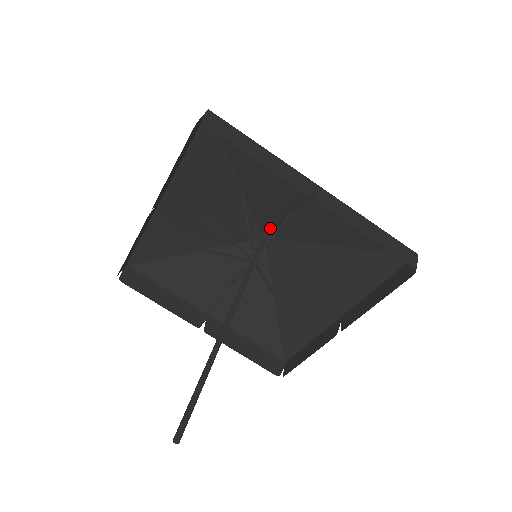
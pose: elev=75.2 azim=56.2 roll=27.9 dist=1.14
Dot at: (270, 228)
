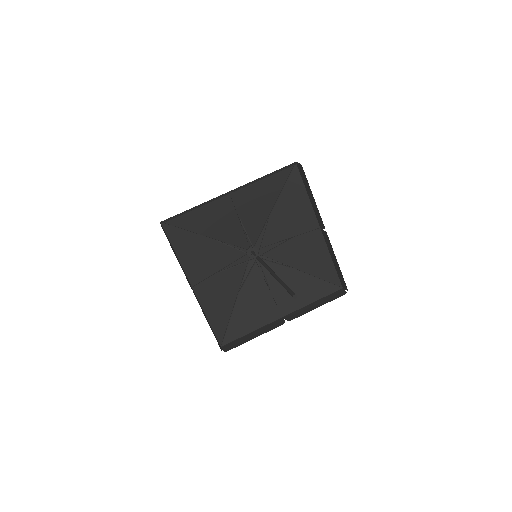
Dot at: (247, 243)
